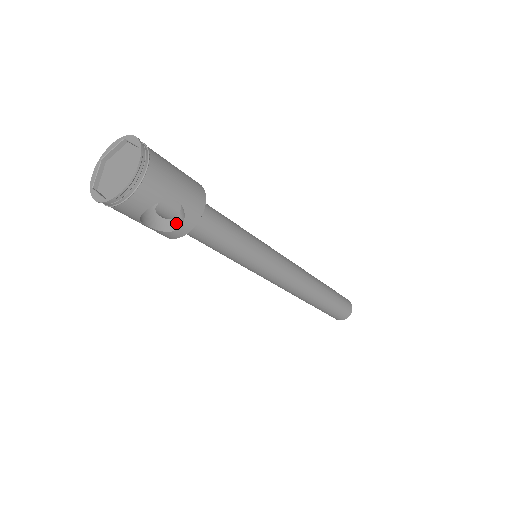
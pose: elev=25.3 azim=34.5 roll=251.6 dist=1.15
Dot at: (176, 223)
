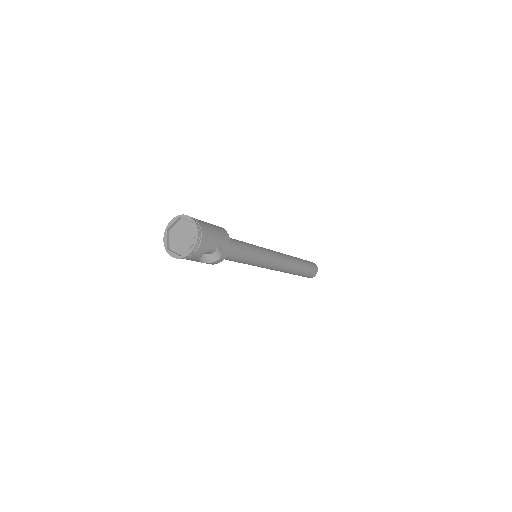
Dot at: (216, 256)
